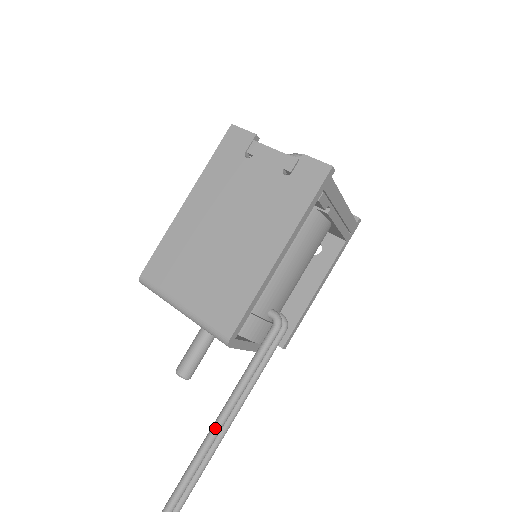
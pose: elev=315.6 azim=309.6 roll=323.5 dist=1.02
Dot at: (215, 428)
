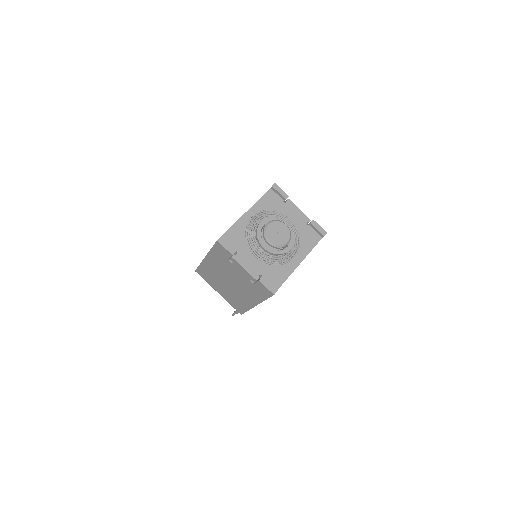
Dot at: occluded
